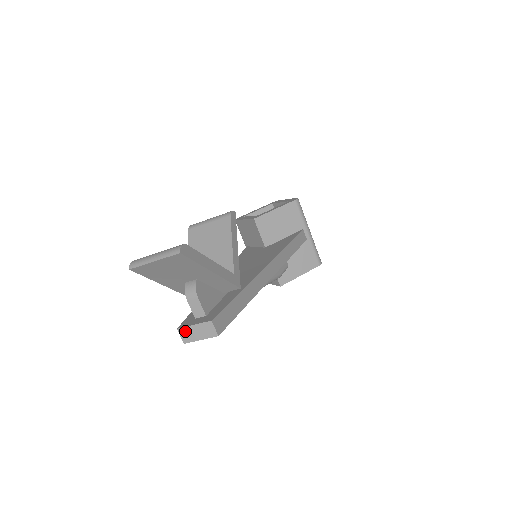
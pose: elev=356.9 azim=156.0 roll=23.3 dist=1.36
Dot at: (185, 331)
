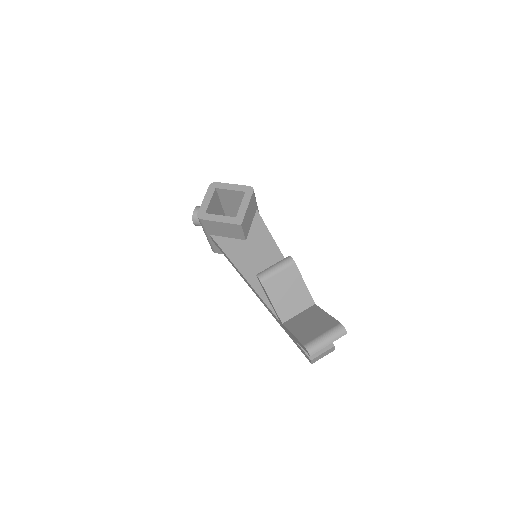
Dot at: (316, 359)
